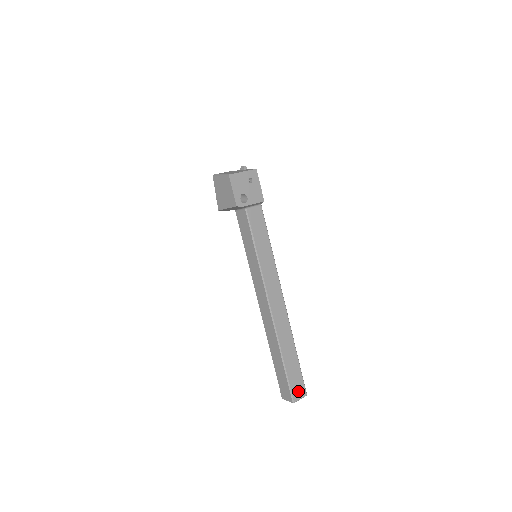
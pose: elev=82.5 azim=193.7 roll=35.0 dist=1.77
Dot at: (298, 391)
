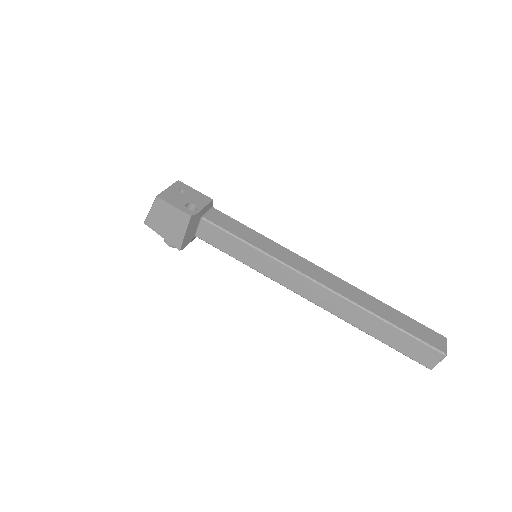
Dot at: (435, 340)
